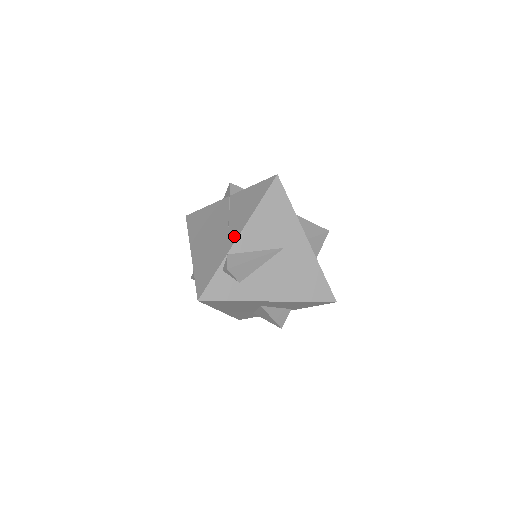
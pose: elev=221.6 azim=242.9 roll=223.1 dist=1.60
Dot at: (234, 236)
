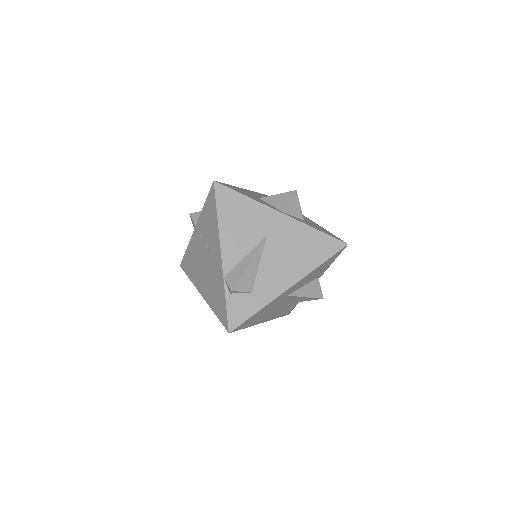
Dot at: (218, 258)
